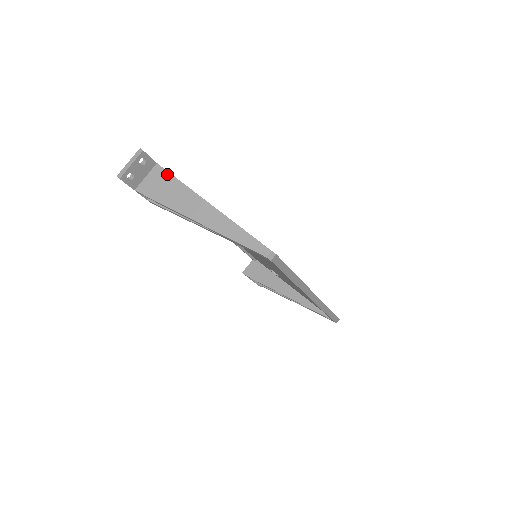
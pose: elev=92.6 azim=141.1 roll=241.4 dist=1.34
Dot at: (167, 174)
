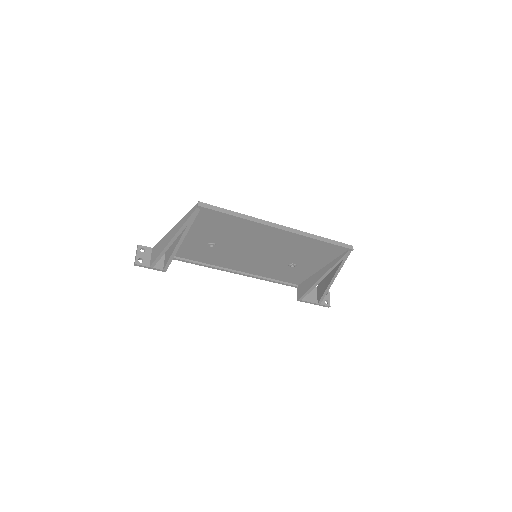
Dot at: (156, 245)
